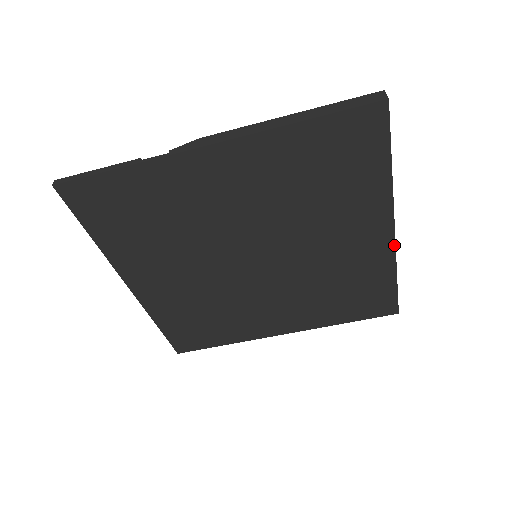
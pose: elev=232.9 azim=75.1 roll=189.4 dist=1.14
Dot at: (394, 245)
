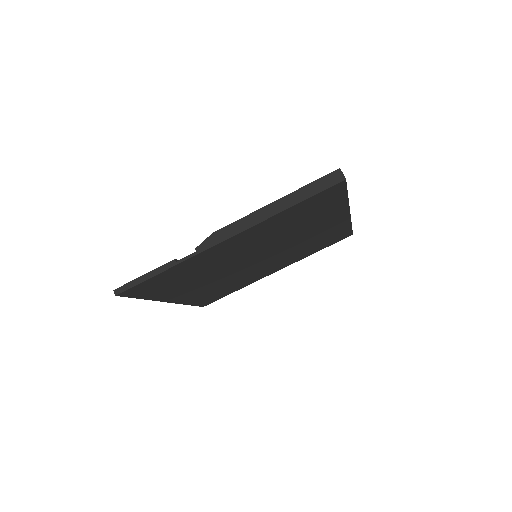
Dot at: (350, 217)
